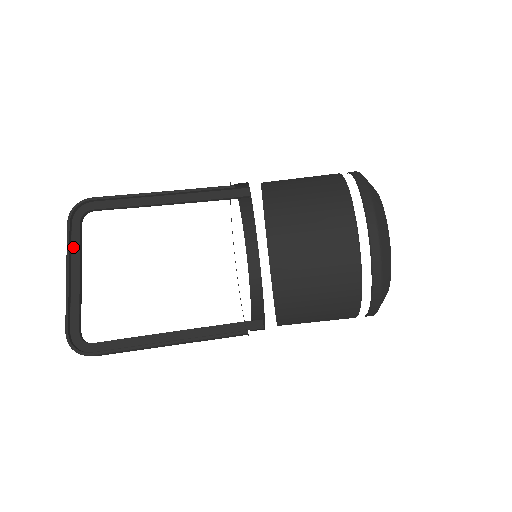
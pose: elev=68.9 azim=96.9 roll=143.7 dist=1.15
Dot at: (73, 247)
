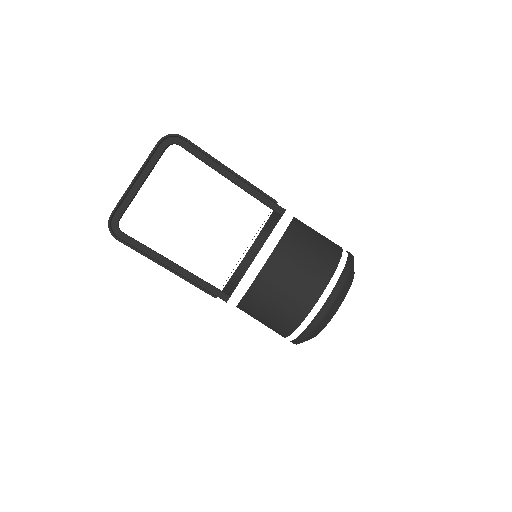
Dot at: (151, 161)
